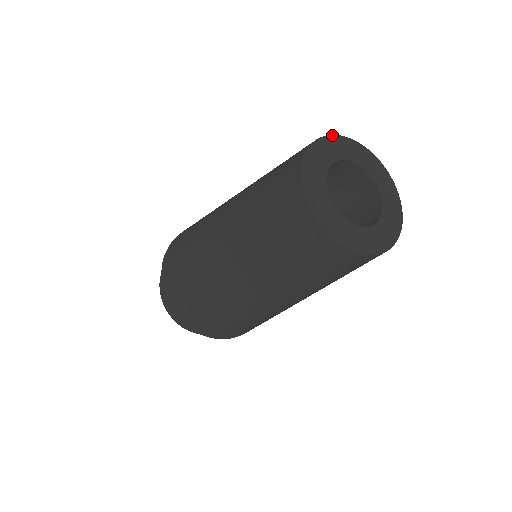
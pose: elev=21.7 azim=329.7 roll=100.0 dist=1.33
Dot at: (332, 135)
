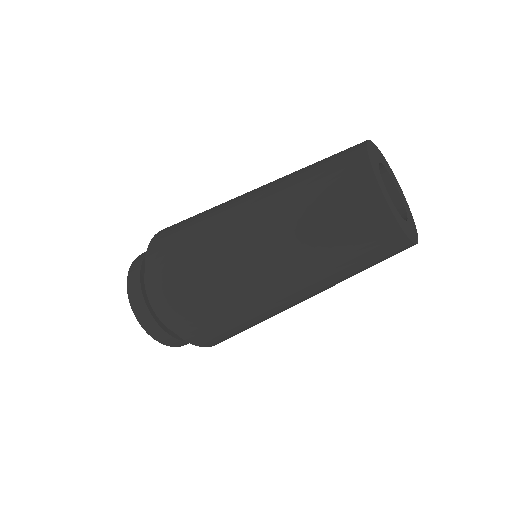
Dot at: (367, 141)
